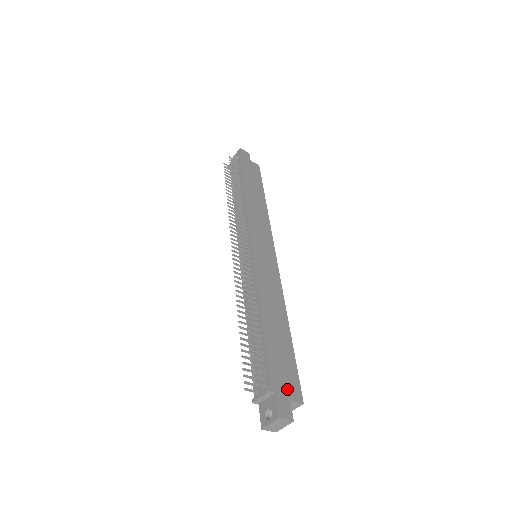
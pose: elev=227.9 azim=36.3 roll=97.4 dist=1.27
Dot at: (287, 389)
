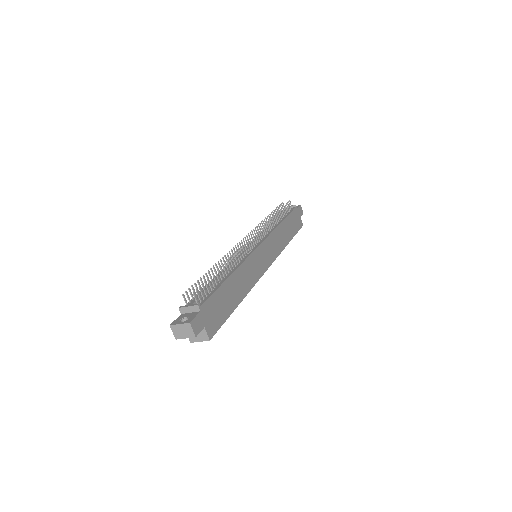
Dot at: (208, 320)
